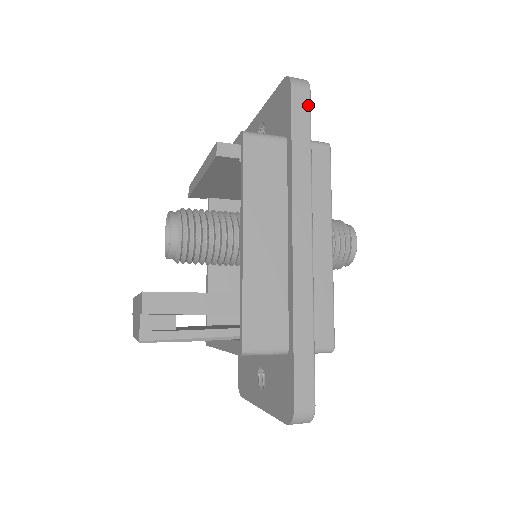
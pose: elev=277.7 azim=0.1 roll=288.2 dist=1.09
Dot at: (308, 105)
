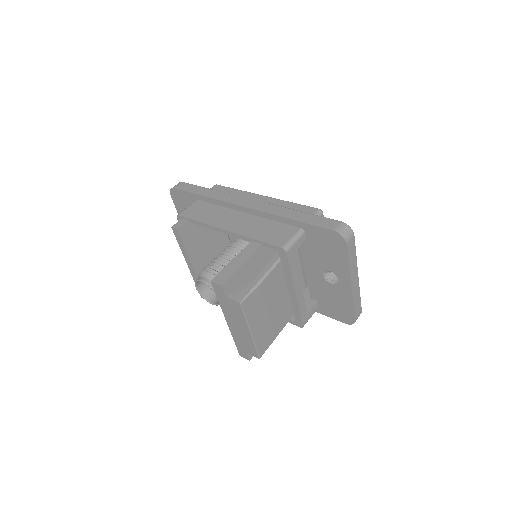
Dot at: (188, 184)
